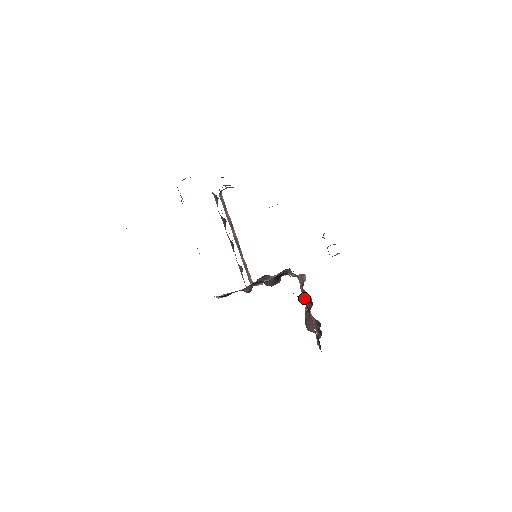
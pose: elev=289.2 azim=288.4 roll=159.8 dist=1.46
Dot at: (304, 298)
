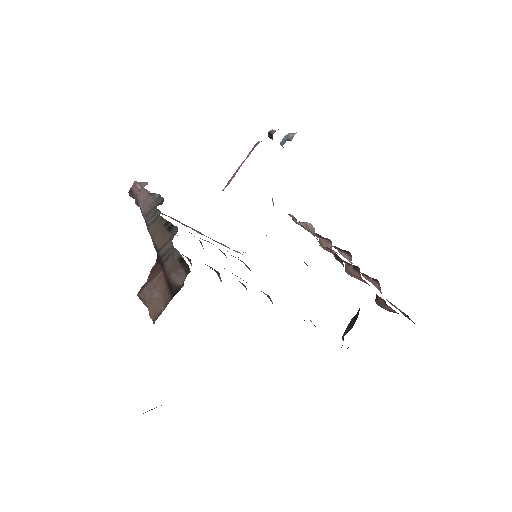
Dot at: (307, 230)
